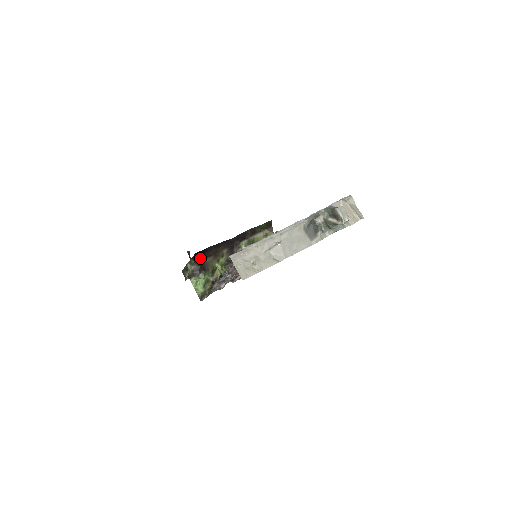
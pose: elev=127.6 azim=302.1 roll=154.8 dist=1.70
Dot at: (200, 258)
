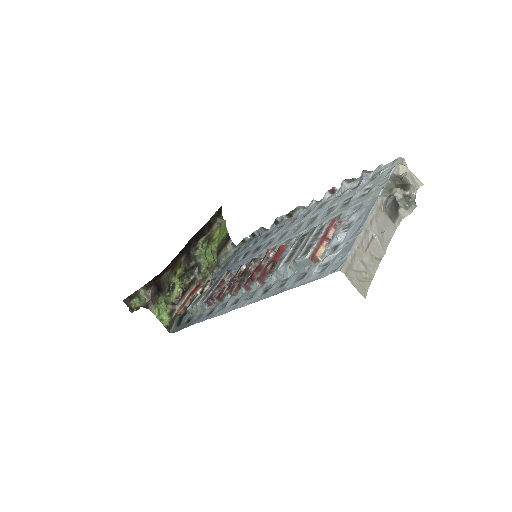
Dot at: (158, 277)
